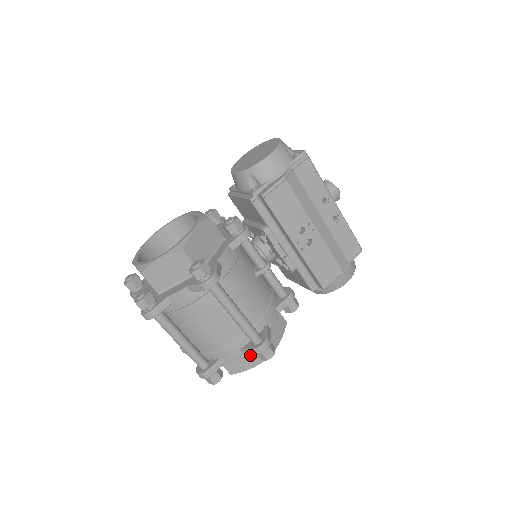
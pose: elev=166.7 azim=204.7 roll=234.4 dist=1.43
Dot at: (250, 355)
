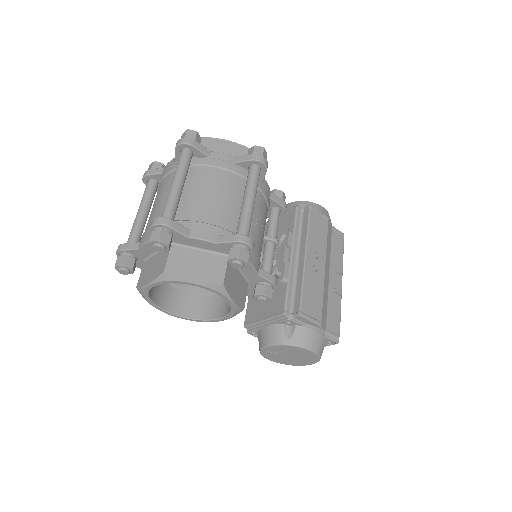
Dot at: (207, 266)
